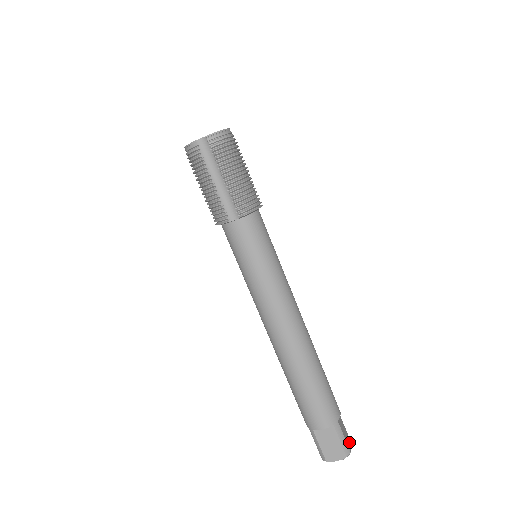
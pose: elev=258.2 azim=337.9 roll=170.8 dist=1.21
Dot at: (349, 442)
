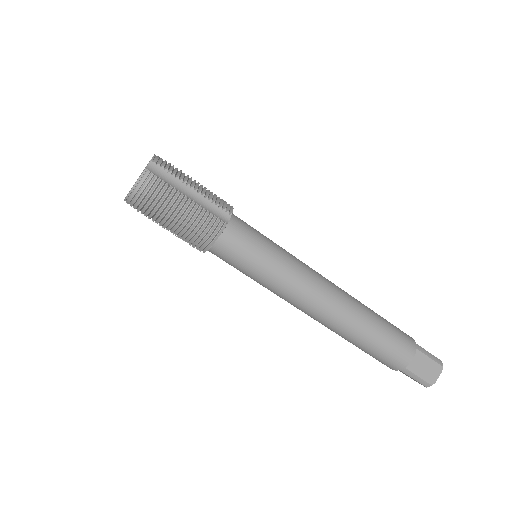
Dot at: (437, 373)
